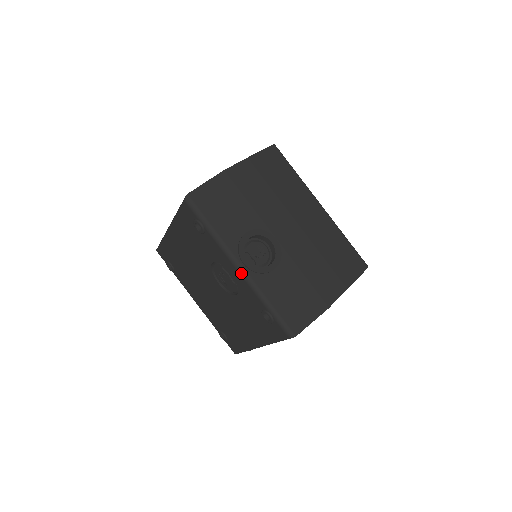
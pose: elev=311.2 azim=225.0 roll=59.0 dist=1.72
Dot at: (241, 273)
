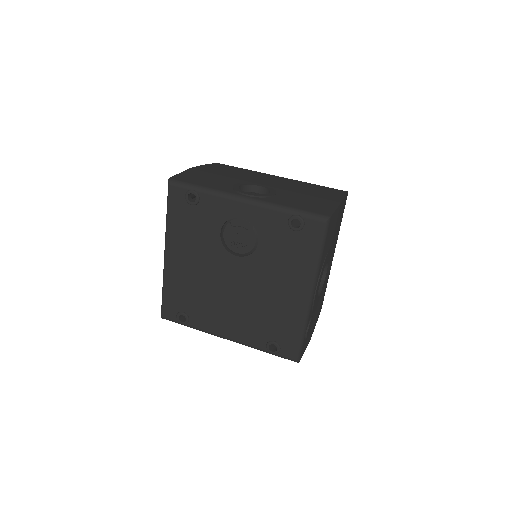
Dot at: (250, 202)
